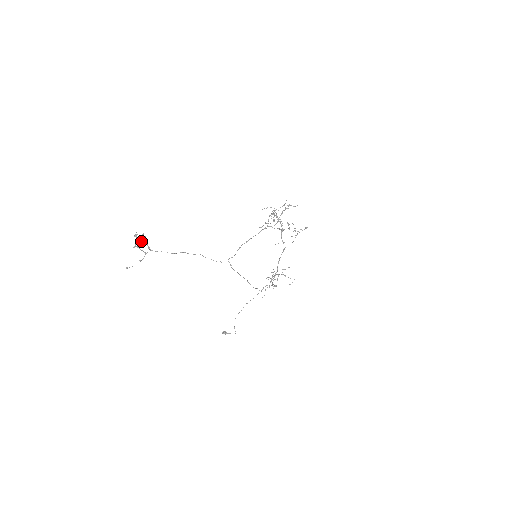
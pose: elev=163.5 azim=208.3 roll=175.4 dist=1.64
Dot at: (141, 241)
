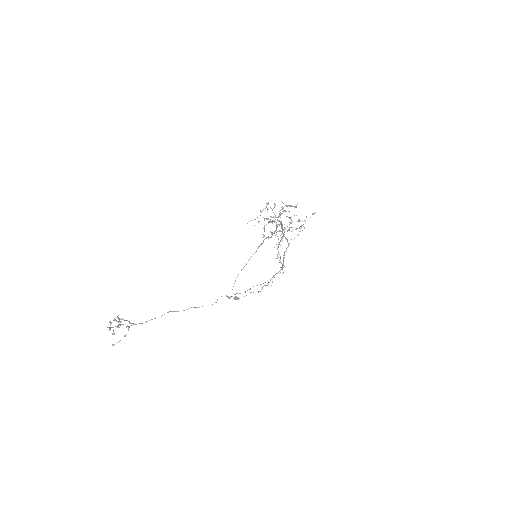
Dot at: (118, 327)
